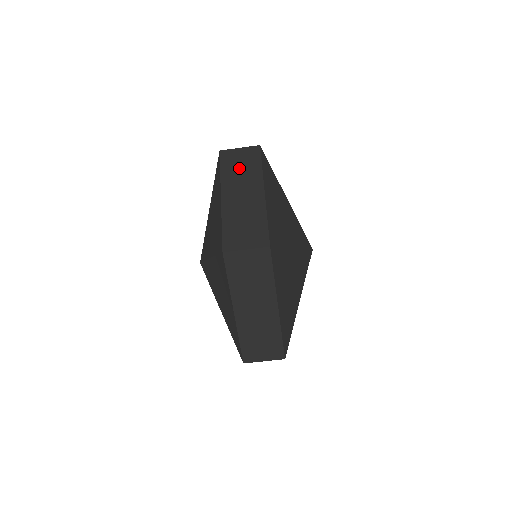
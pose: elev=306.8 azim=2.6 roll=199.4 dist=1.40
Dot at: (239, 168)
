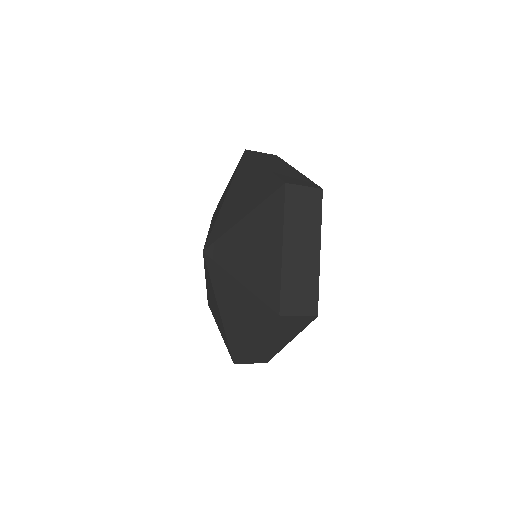
Dot at: (302, 214)
